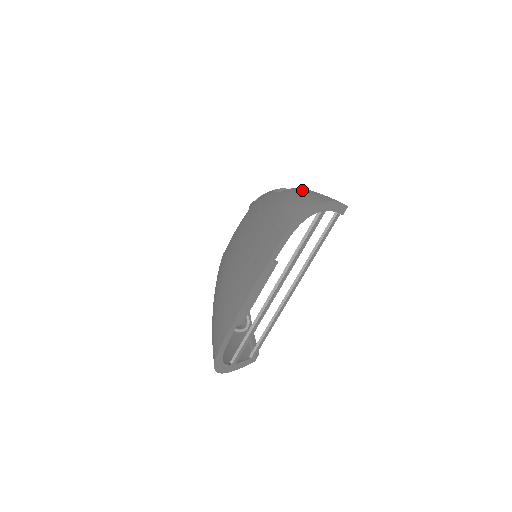
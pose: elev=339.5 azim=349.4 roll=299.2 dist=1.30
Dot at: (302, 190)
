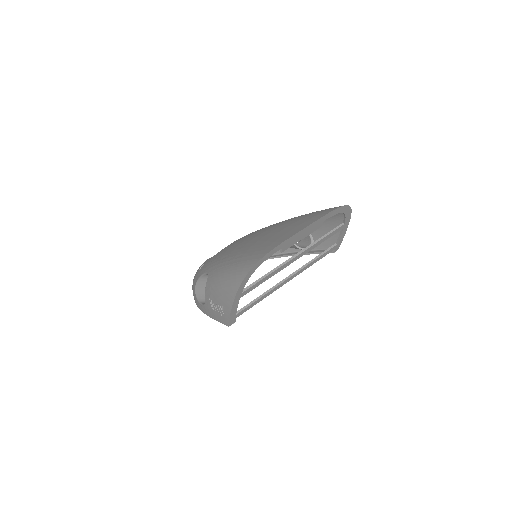
Dot at: occluded
